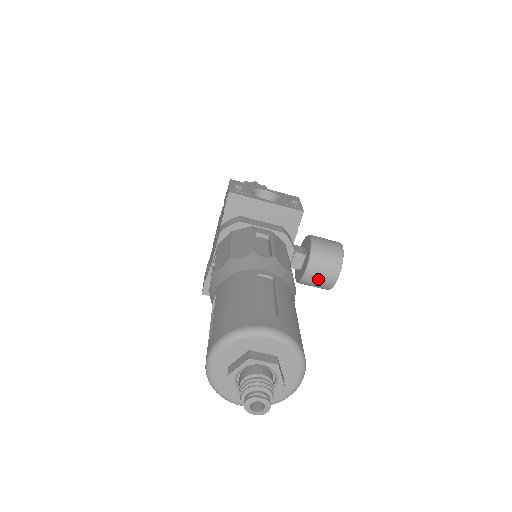
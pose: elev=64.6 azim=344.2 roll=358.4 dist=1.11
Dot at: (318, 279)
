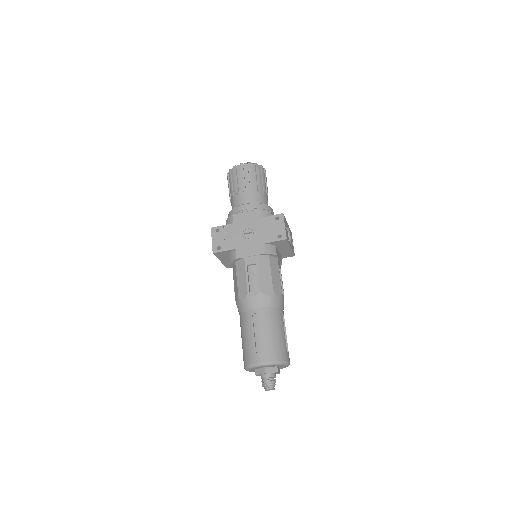
Dot at: occluded
